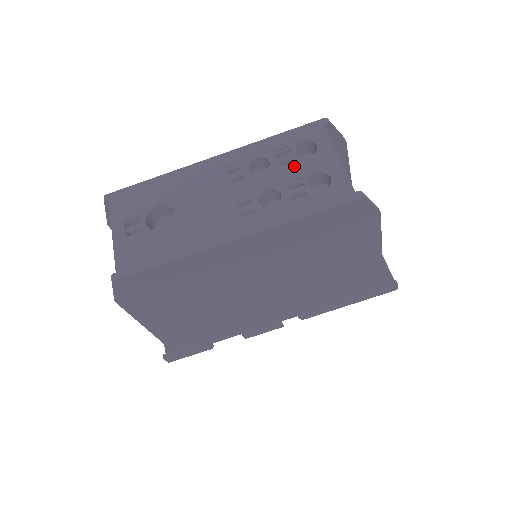
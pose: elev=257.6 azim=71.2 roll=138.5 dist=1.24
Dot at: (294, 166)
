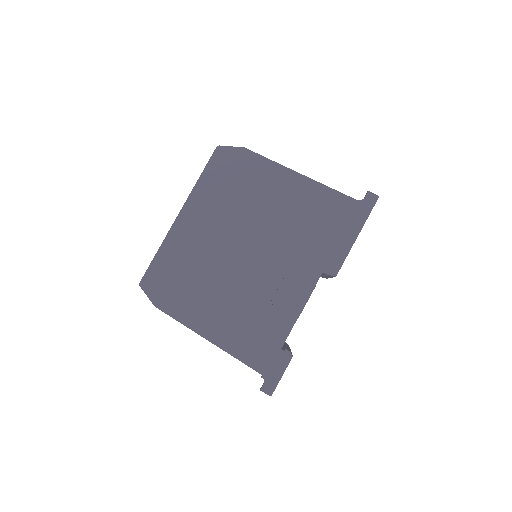
Dot at: occluded
